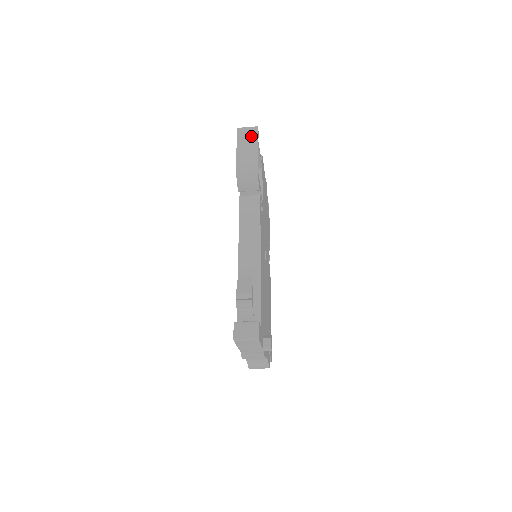
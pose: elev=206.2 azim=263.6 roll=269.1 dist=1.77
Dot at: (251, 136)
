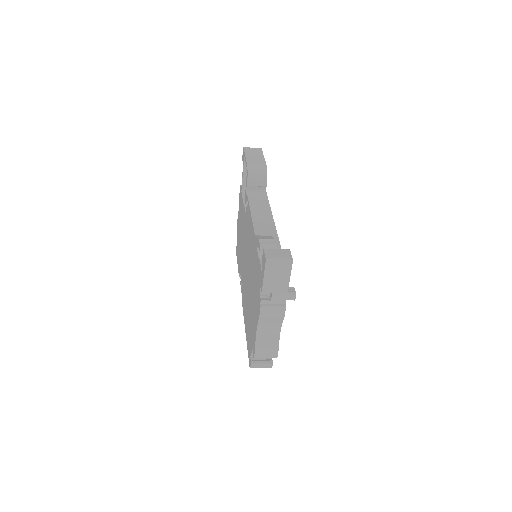
Dot at: (257, 151)
